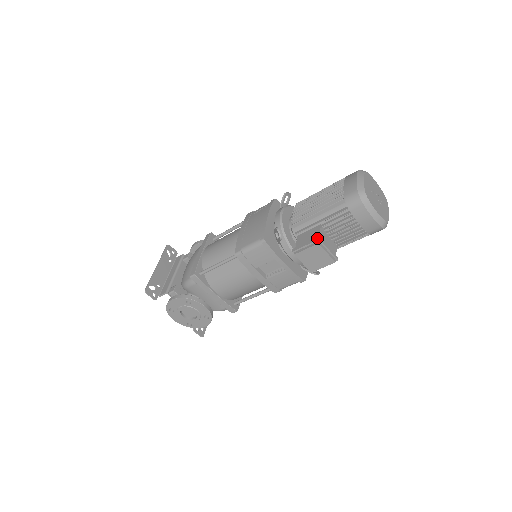
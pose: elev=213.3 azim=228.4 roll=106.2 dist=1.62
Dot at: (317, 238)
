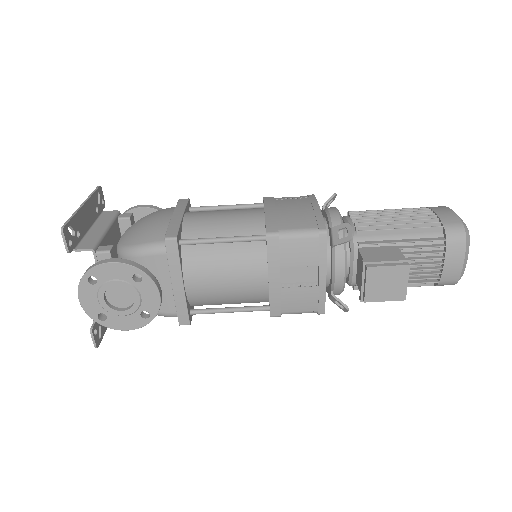
Dot at: (406, 258)
